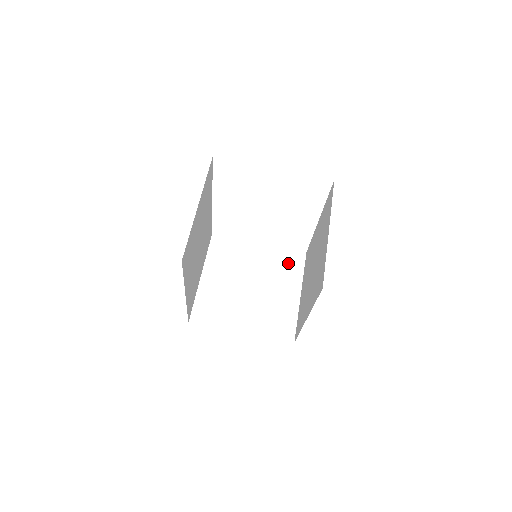
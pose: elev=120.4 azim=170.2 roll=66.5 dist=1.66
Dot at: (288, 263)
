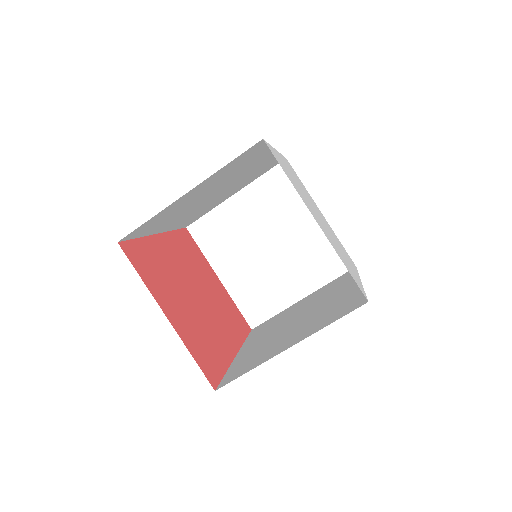
Dot at: (326, 259)
